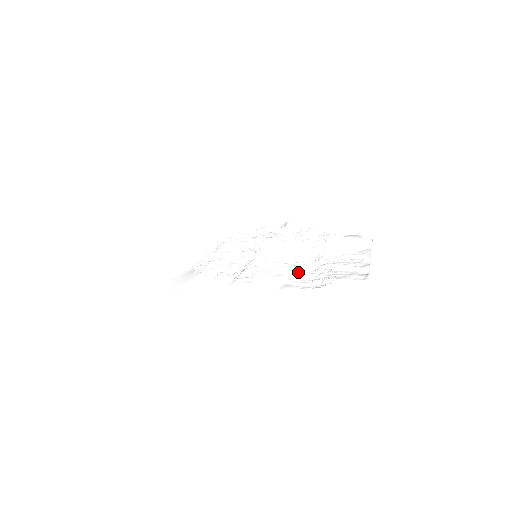
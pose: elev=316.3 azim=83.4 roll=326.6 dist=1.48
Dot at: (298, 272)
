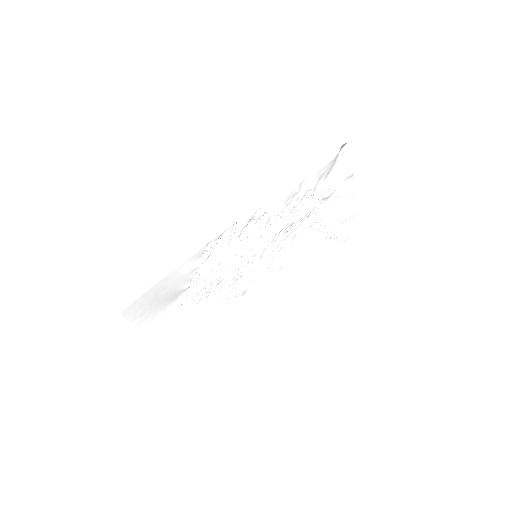
Dot at: (303, 240)
